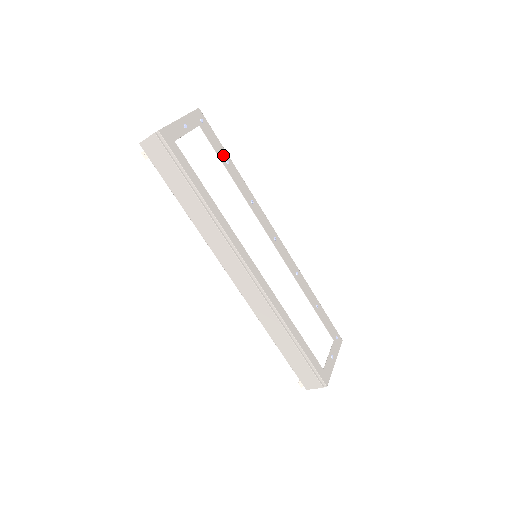
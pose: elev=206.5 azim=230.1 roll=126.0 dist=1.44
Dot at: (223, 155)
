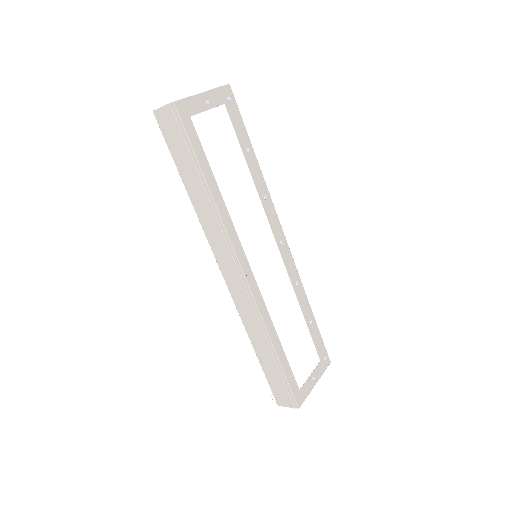
Dot at: (245, 141)
